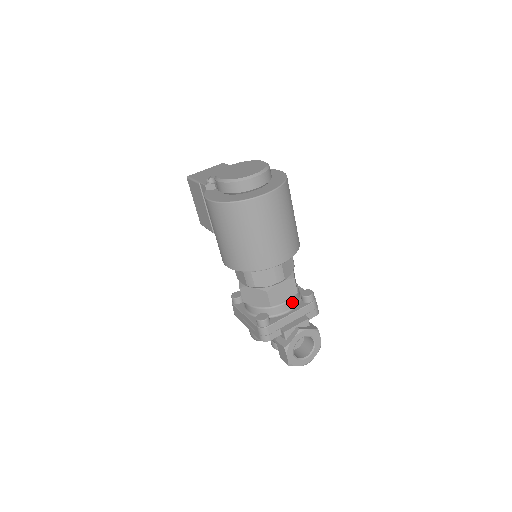
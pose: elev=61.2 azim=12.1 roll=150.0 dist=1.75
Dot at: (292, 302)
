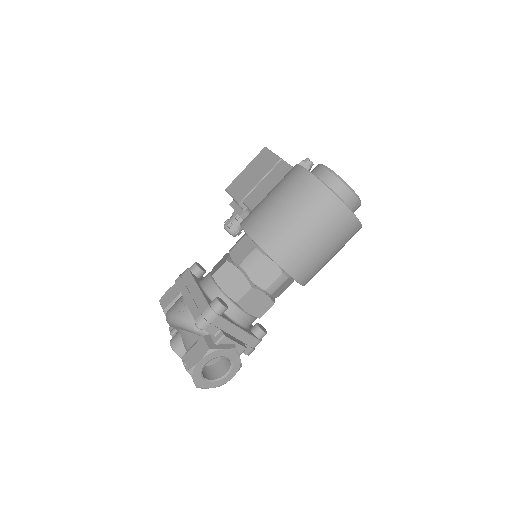
Dot at: (249, 321)
